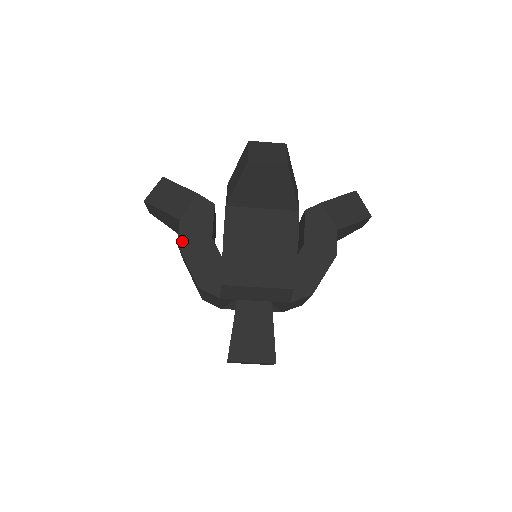
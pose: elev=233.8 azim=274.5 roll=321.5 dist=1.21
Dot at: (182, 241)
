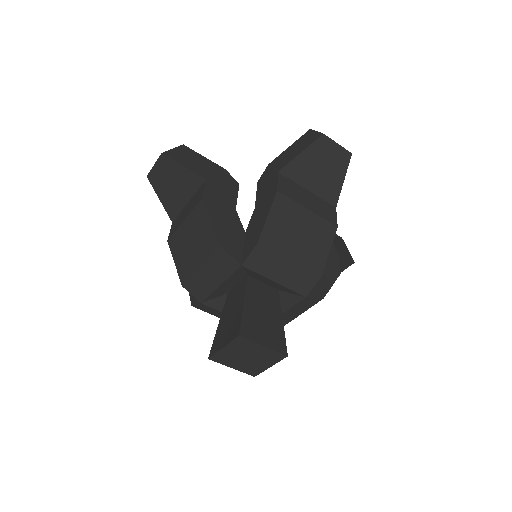
Dot at: occluded
